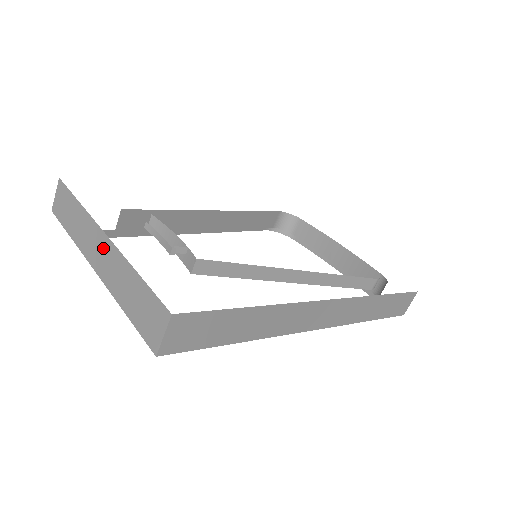
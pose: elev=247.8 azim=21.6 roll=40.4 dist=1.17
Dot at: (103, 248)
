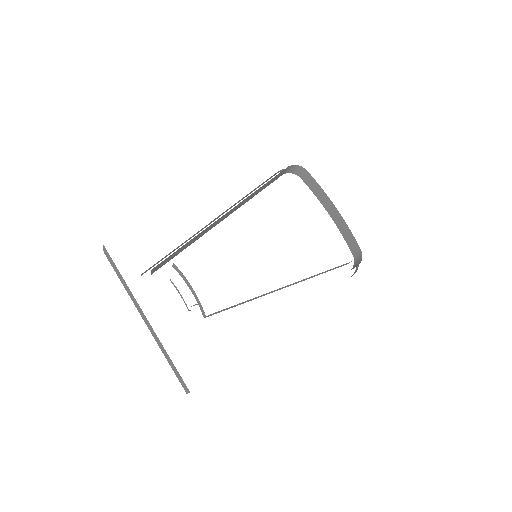
Dot at: (146, 321)
